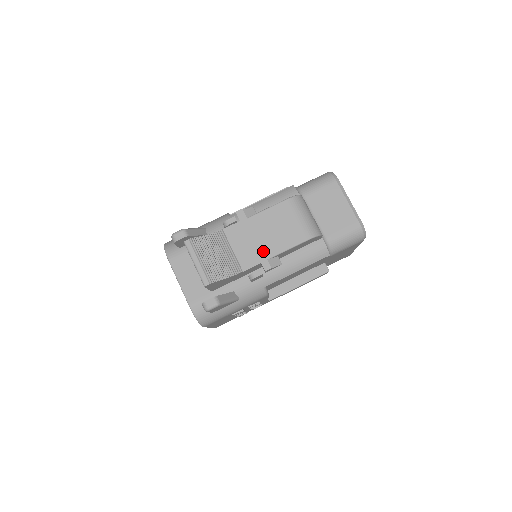
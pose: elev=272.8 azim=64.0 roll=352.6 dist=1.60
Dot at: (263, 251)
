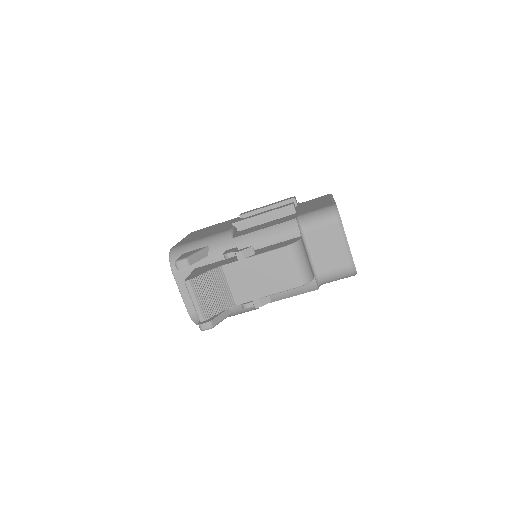
Dot at: (256, 291)
